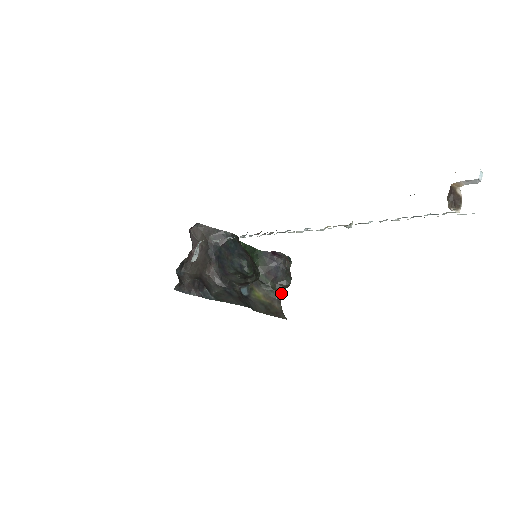
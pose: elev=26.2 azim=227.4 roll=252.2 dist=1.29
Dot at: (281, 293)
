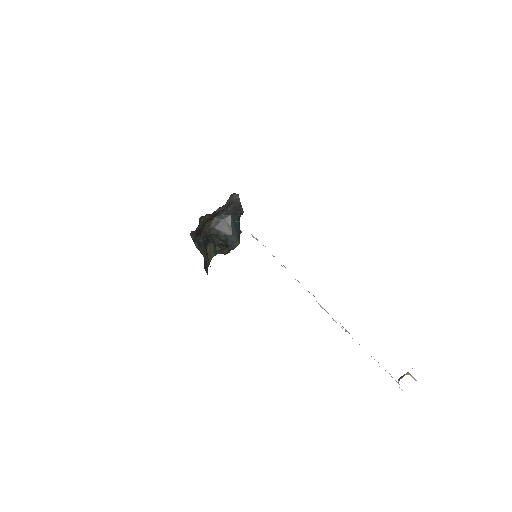
Dot at: (216, 254)
